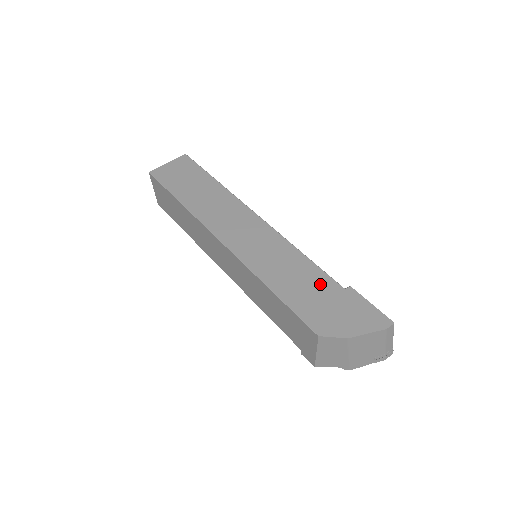
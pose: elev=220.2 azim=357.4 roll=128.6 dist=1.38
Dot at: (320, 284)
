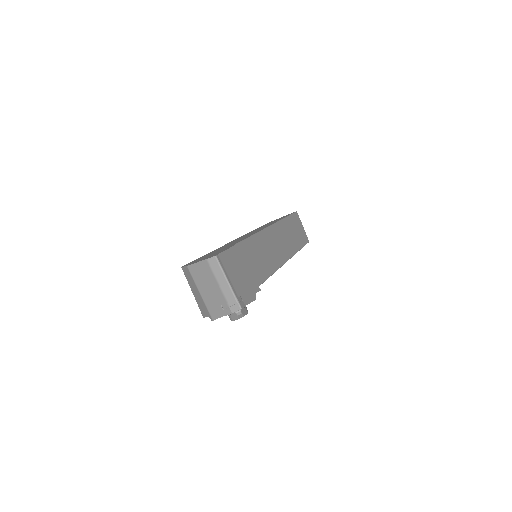
Dot at: (228, 246)
